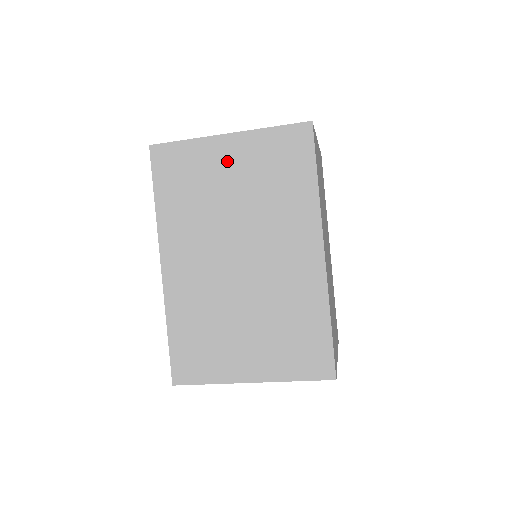
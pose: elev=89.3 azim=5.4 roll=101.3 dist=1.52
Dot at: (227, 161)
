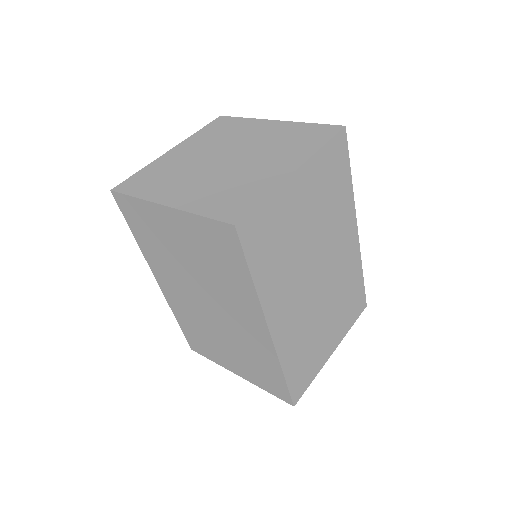
Dot at: (173, 229)
